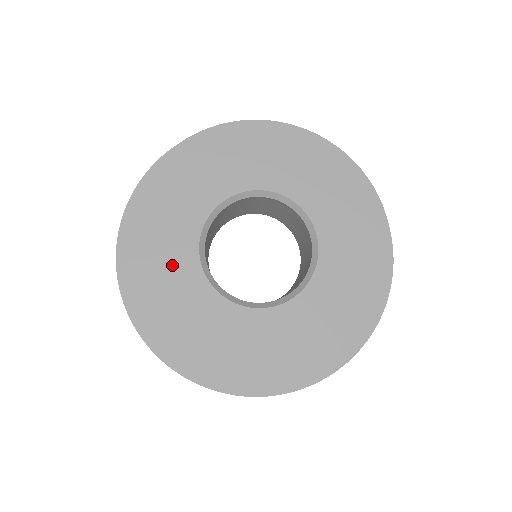
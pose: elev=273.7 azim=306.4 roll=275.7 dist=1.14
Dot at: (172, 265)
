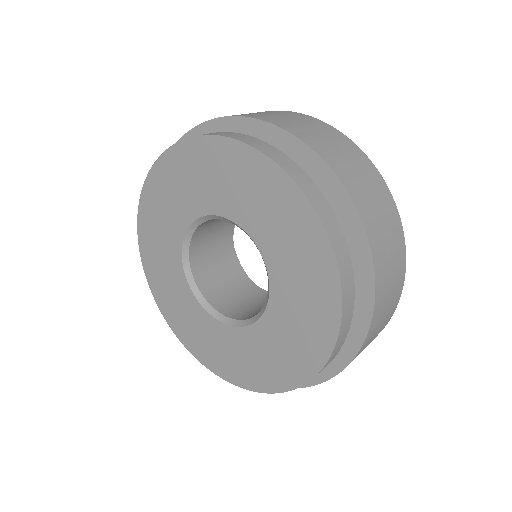
Dot at: (178, 201)
